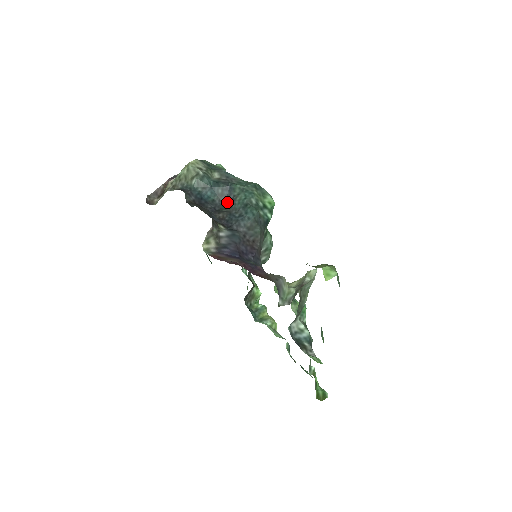
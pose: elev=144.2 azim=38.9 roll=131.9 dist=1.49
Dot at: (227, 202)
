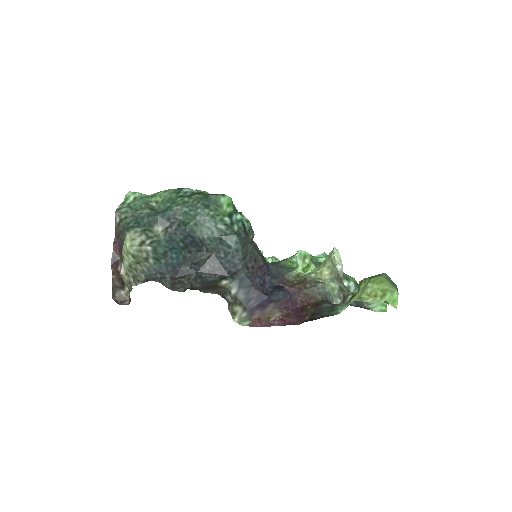
Dot at: (197, 247)
